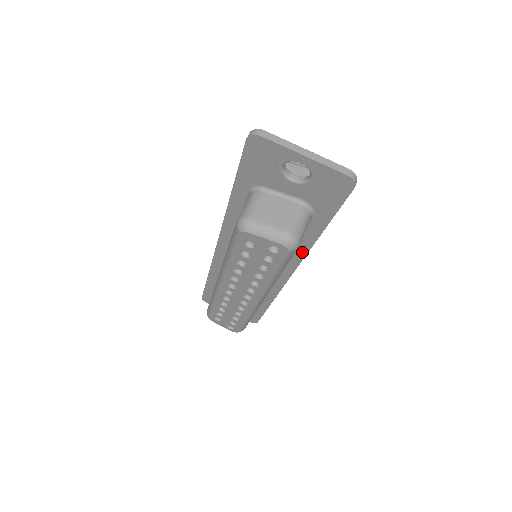
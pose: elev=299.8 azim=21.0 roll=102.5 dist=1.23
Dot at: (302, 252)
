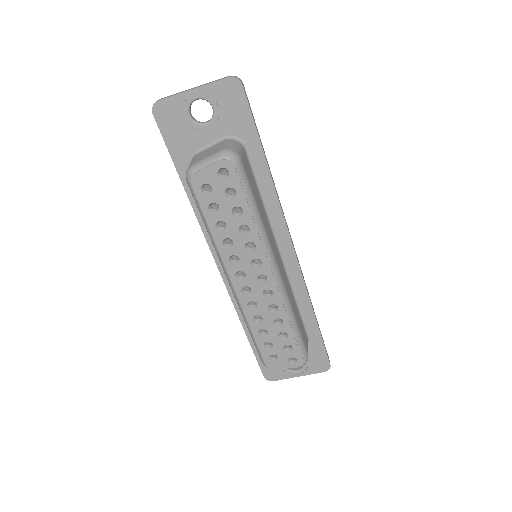
Dot at: (274, 202)
